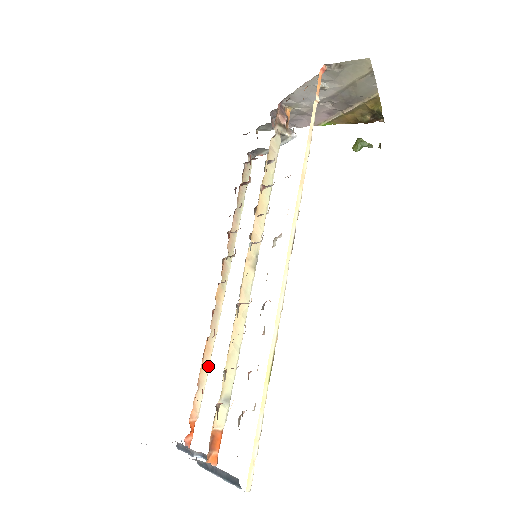
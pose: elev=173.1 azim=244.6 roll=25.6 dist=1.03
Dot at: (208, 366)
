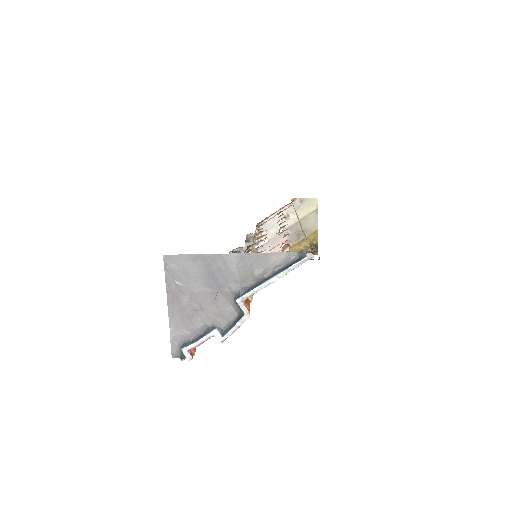
Dot at: occluded
